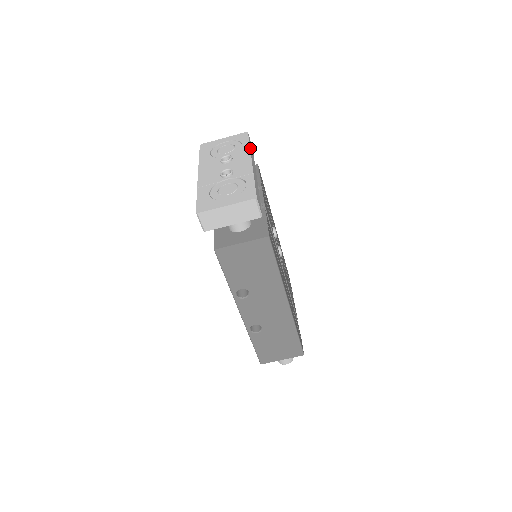
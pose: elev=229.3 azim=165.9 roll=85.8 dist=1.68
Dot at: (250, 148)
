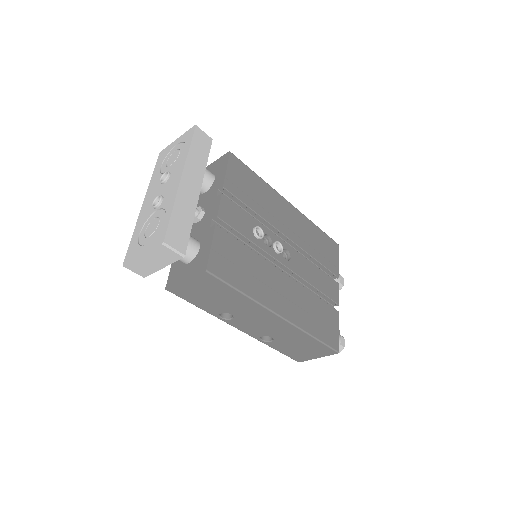
Dot at: (190, 153)
